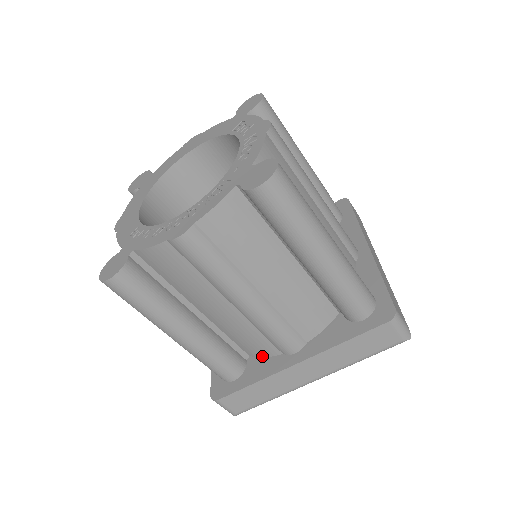
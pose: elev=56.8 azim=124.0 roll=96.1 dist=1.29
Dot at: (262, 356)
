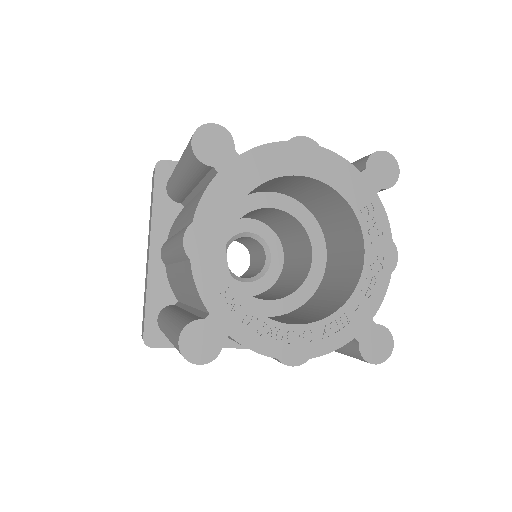
Dot at: occluded
